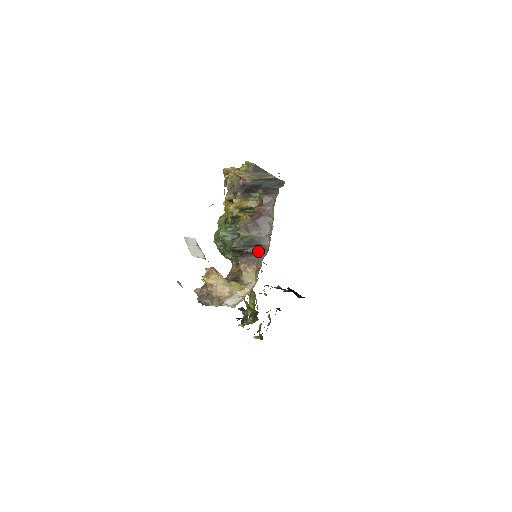
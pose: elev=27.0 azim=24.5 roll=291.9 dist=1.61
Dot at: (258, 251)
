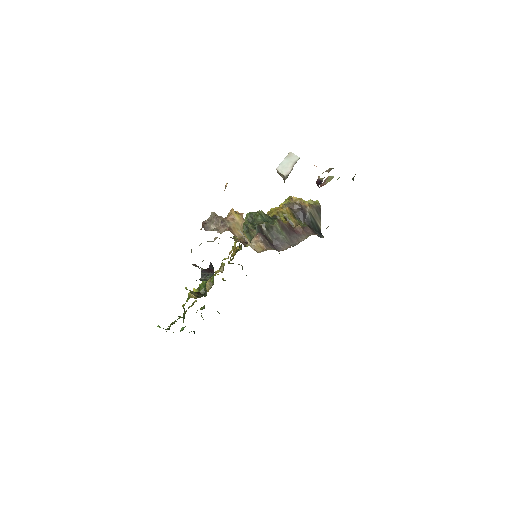
Dot at: (273, 246)
